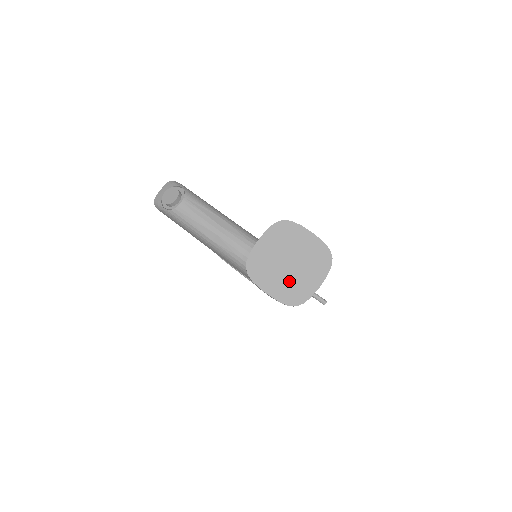
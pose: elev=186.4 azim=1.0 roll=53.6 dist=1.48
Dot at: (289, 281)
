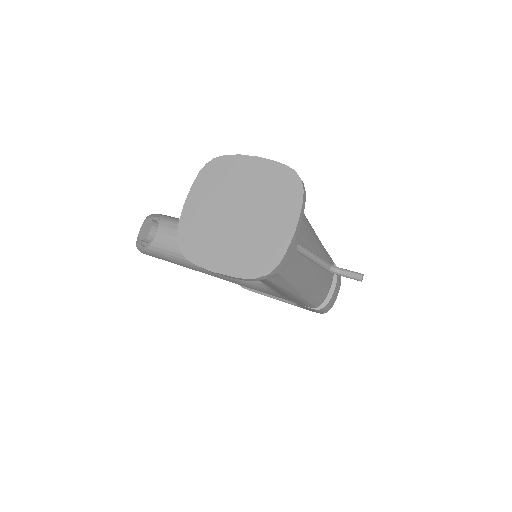
Dot at: (245, 241)
